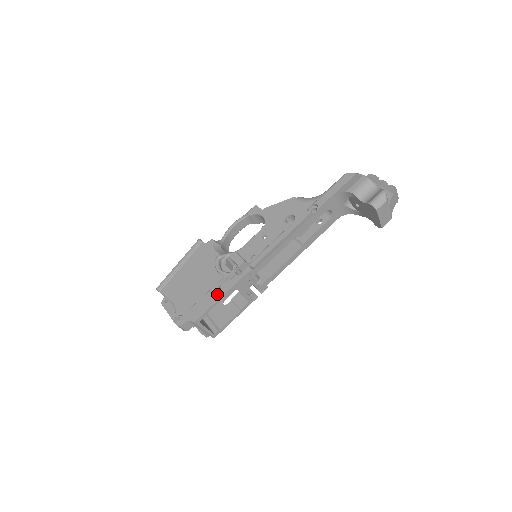
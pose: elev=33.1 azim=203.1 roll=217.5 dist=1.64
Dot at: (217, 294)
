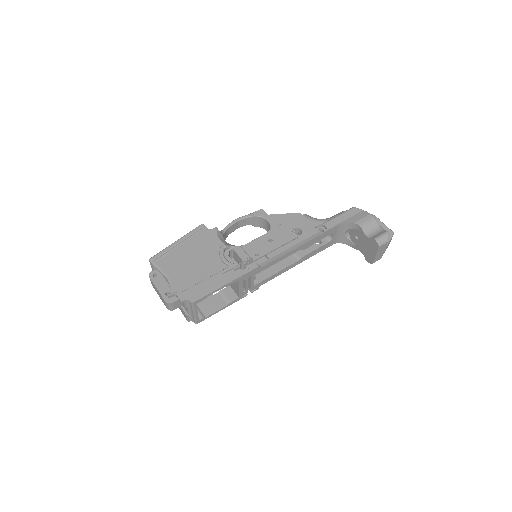
Dot at: (220, 281)
